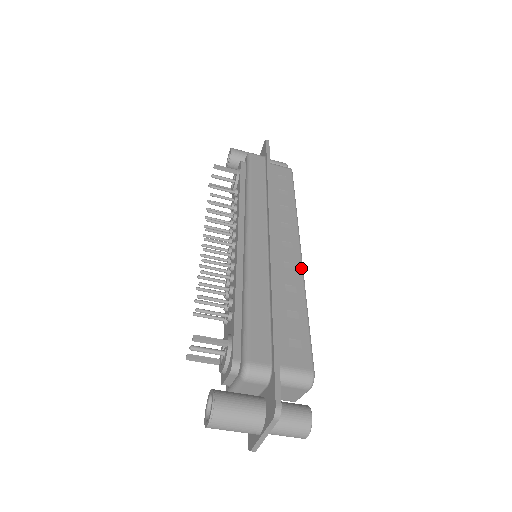
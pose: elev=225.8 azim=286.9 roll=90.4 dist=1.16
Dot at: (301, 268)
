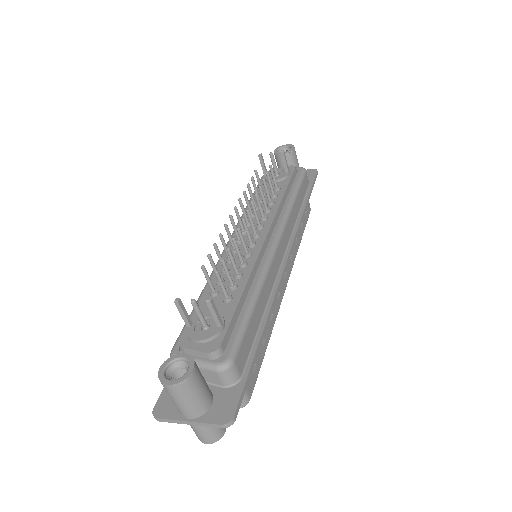
Dot at: occluded
